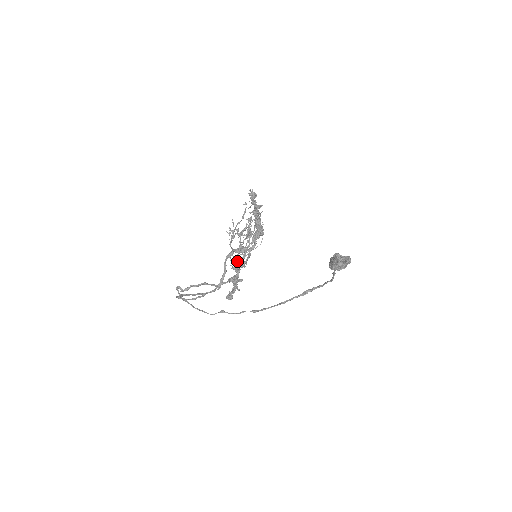
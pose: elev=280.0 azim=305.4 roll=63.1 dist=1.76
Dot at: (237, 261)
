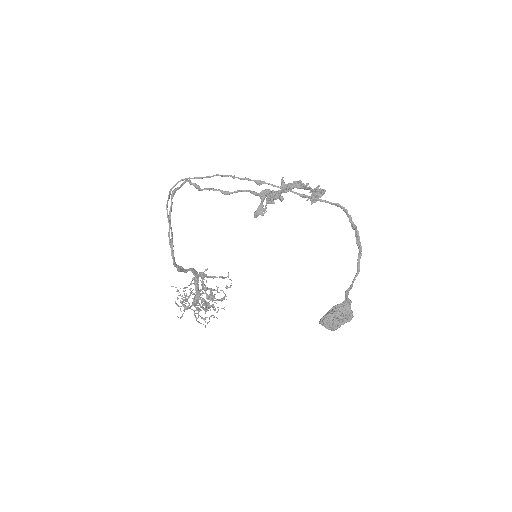
Dot at: occluded
